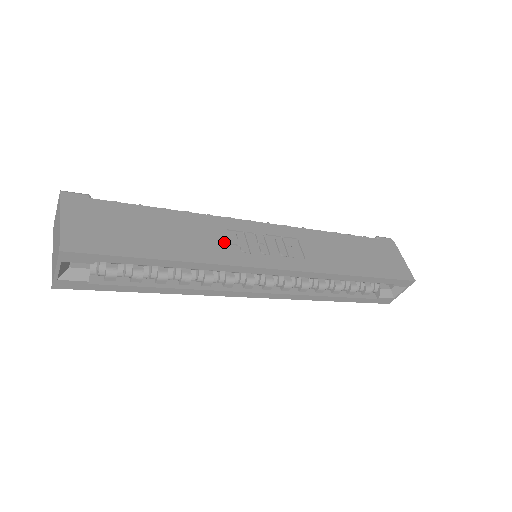
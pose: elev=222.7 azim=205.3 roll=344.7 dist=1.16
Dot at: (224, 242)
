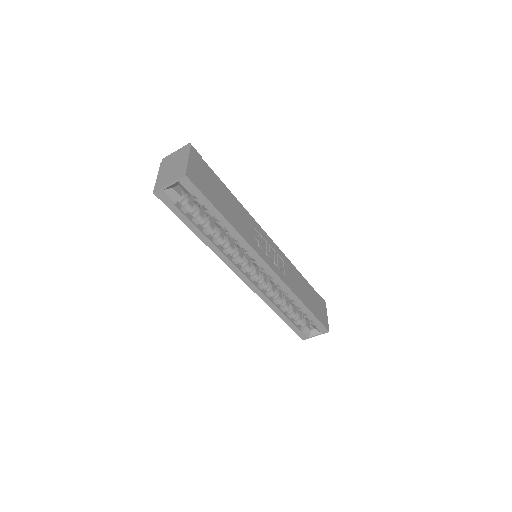
Dot at: (252, 233)
